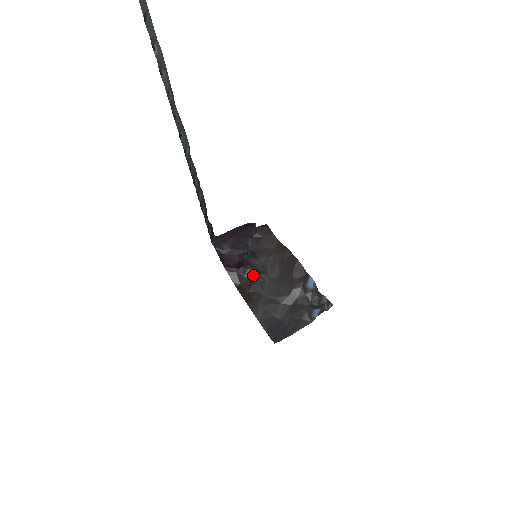
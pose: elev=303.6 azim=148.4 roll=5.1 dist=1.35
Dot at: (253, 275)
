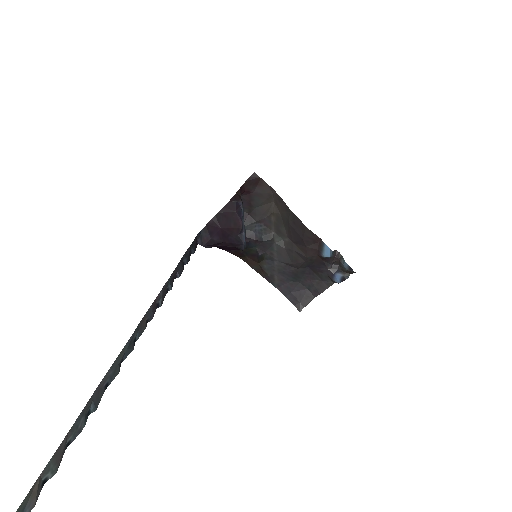
Dot at: (257, 245)
